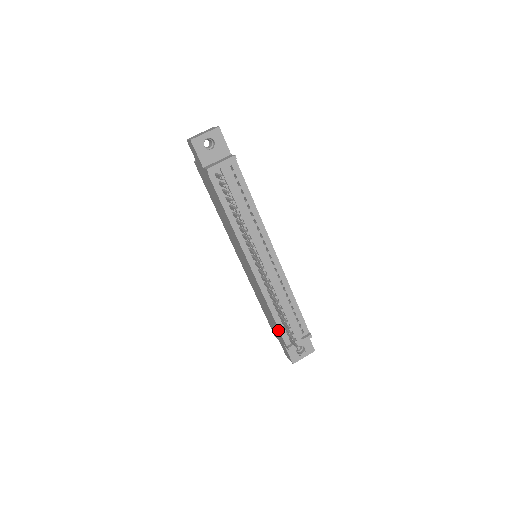
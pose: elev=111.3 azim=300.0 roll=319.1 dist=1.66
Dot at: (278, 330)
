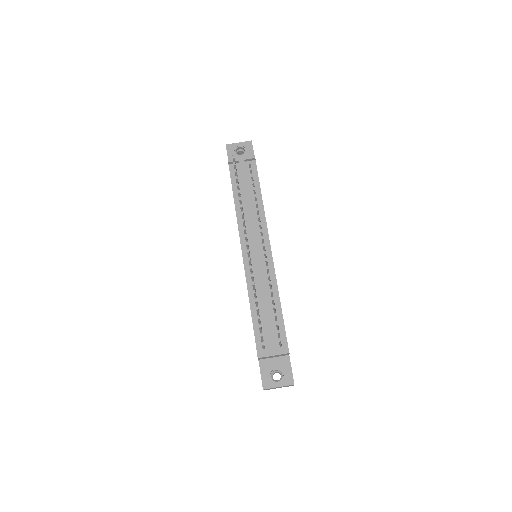
Dot at: (254, 334)
